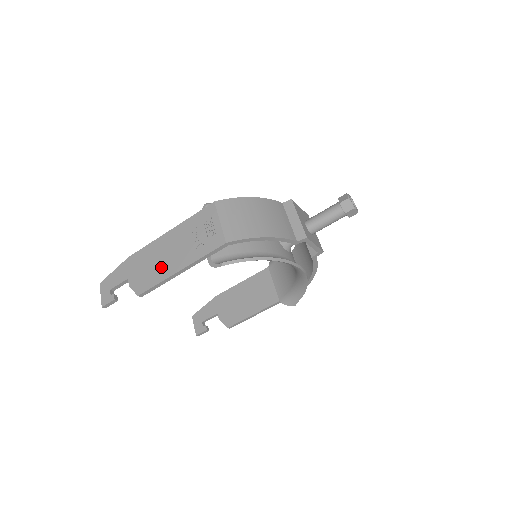
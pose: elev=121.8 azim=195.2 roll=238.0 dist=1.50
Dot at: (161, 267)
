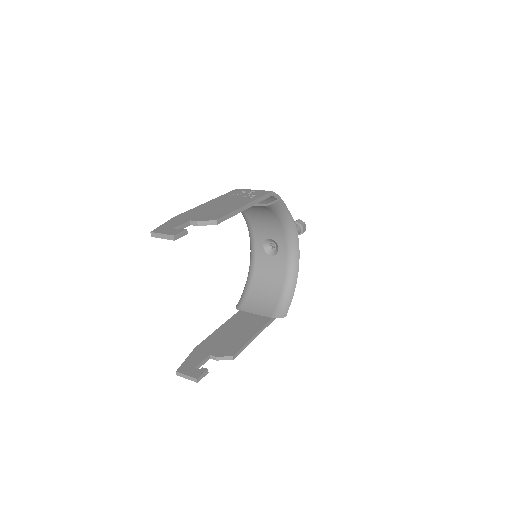
Dot at: (224, 208)
